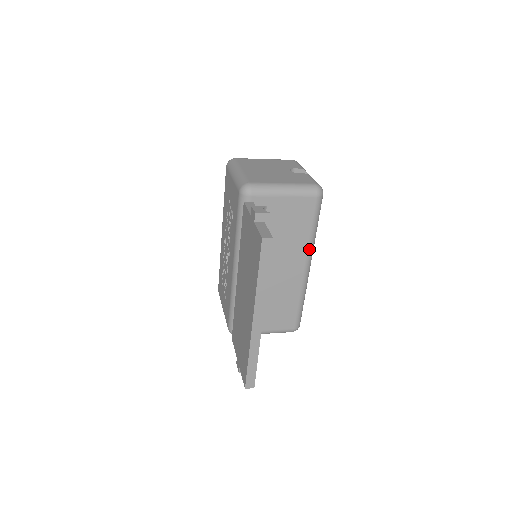
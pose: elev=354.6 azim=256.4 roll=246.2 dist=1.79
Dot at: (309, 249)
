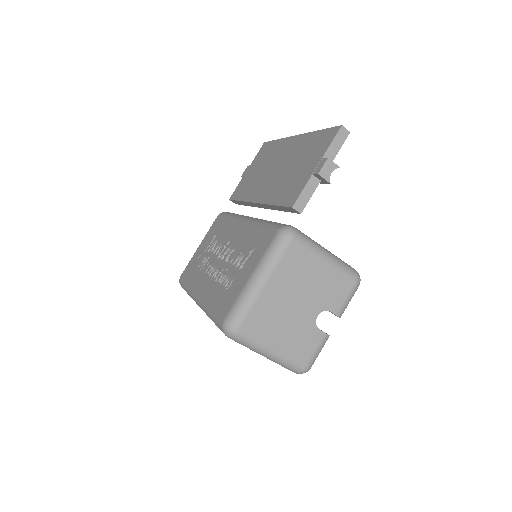
Dot at: occluded
